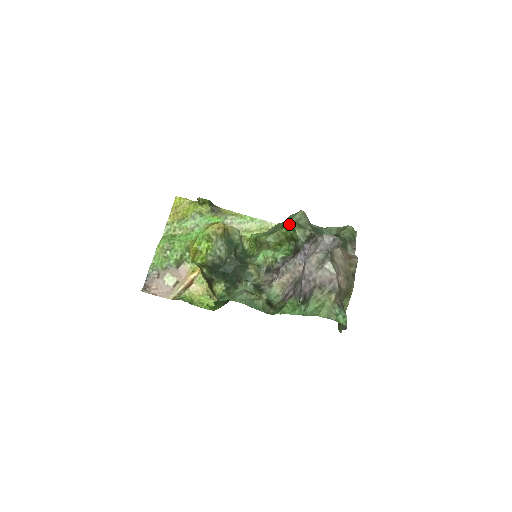
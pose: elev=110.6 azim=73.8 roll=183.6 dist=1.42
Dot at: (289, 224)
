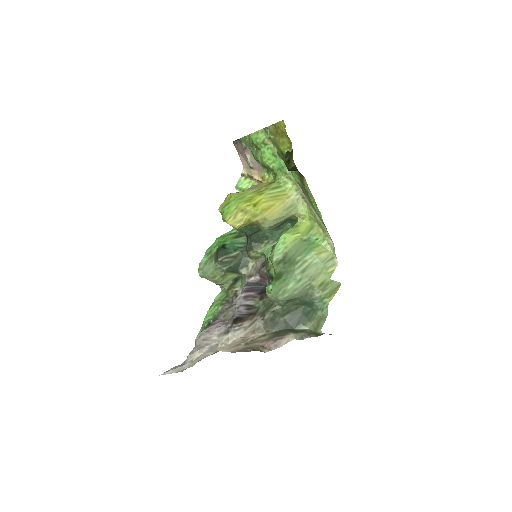
Dot at: (266, 288)
